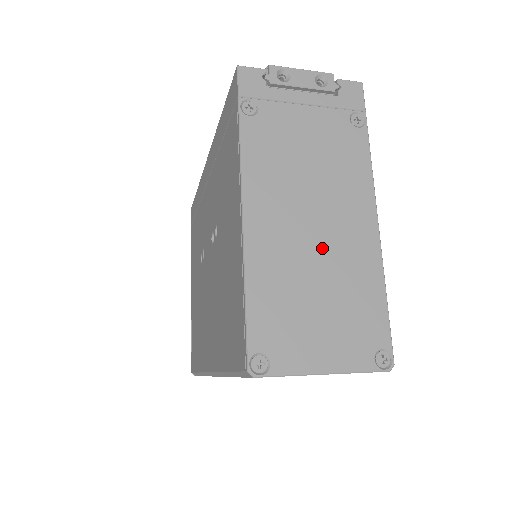
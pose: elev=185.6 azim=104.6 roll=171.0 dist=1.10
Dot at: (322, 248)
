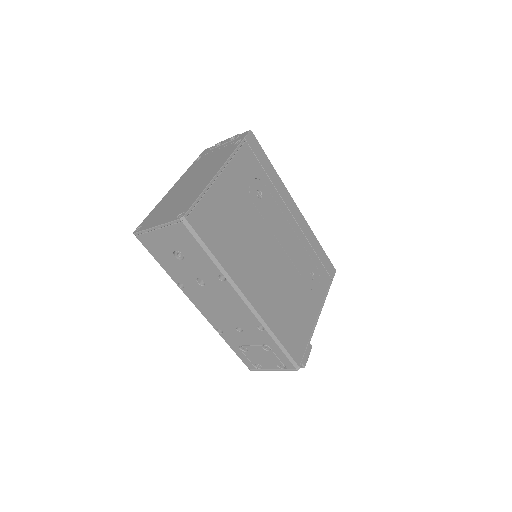
Dot at: (189, 188)
